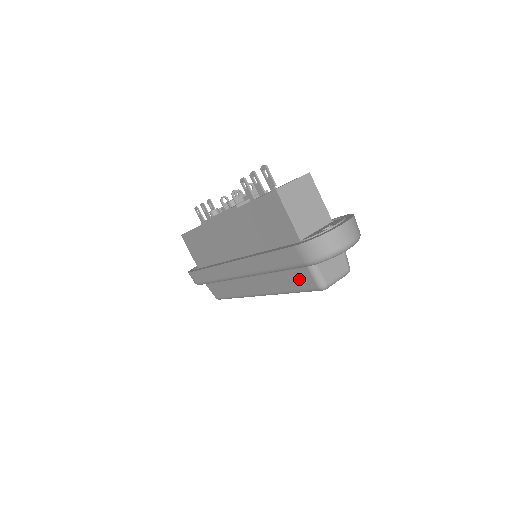
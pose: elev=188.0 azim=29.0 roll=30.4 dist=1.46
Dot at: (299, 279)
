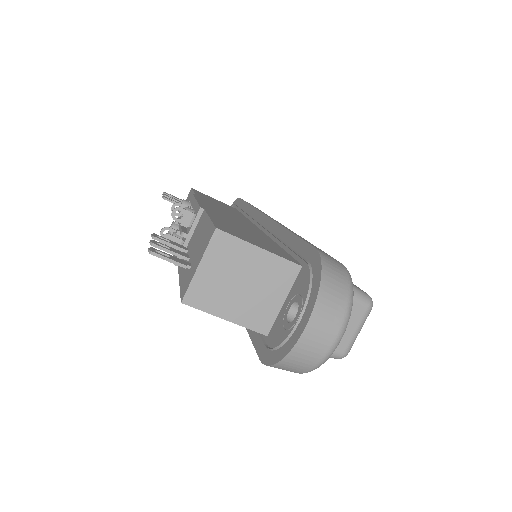
Dot at: occluded
